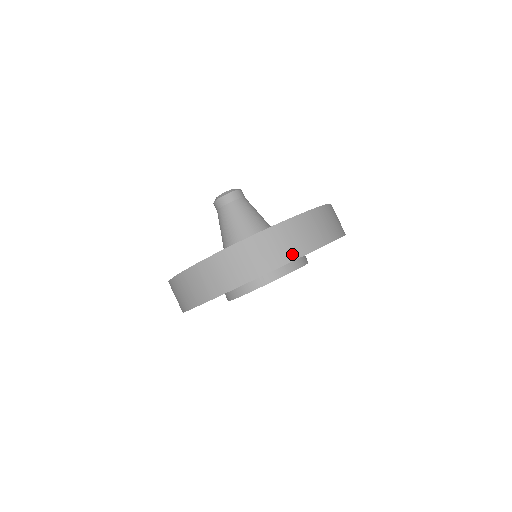
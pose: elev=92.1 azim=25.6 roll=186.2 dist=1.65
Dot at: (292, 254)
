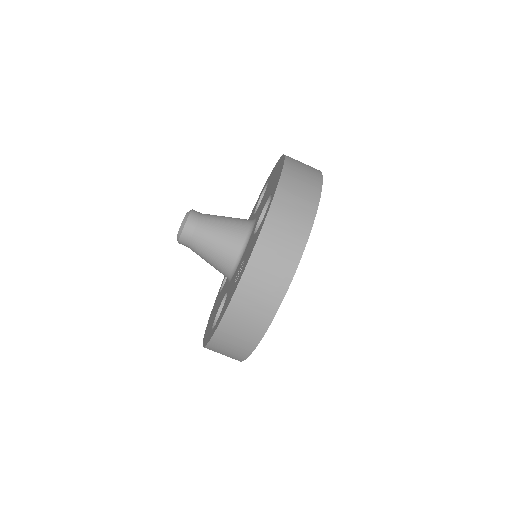
Dot at: (256, 335)
